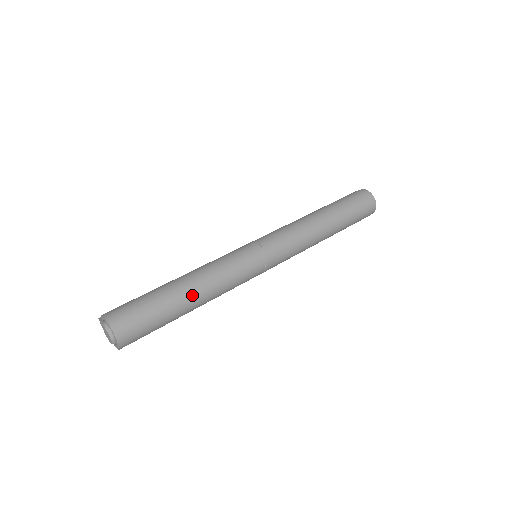
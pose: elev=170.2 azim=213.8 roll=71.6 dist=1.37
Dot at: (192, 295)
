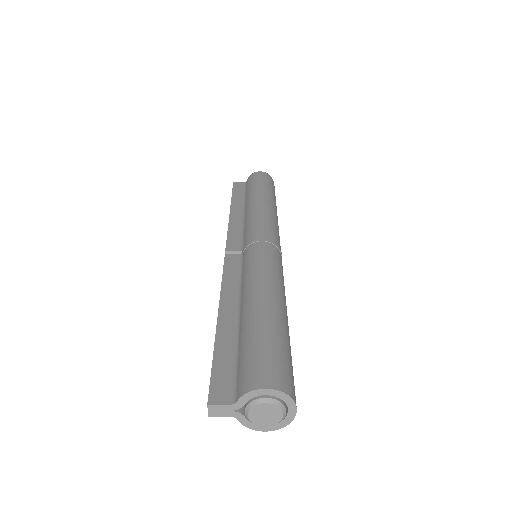
Dot at: (287, 318)
